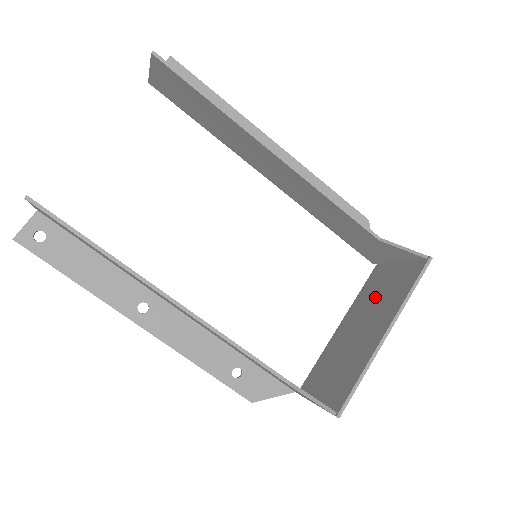
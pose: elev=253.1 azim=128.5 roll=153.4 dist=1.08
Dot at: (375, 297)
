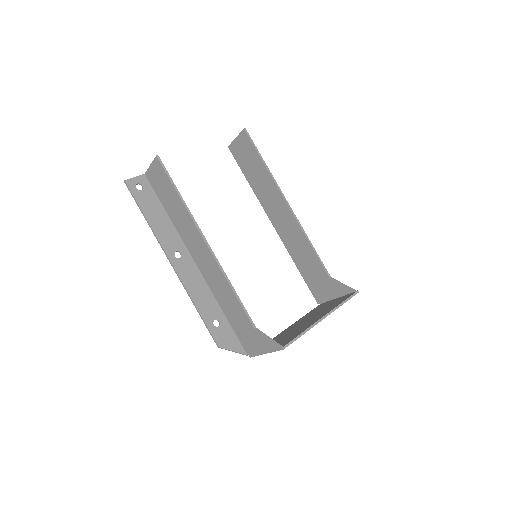
Dot at: (318, 311)
